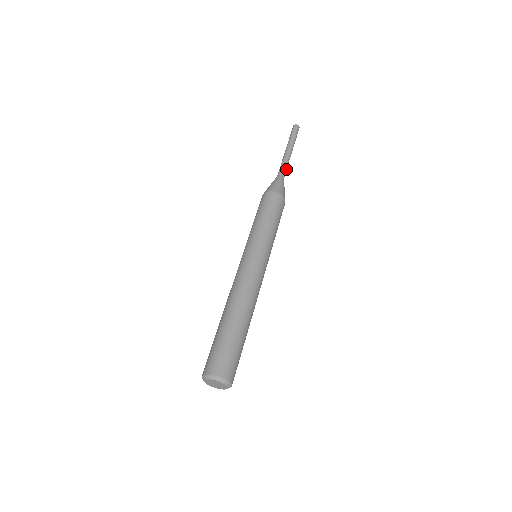
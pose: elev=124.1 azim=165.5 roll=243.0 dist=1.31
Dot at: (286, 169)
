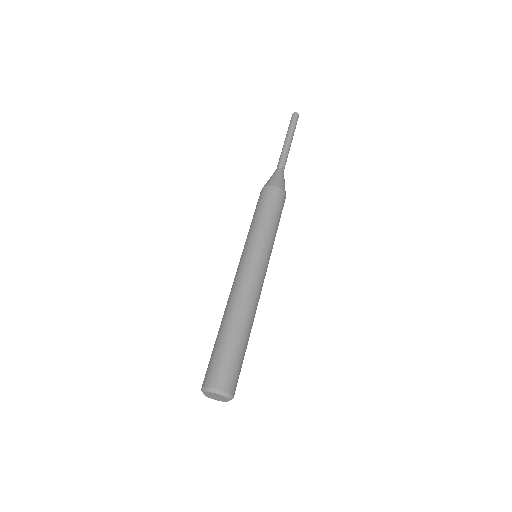
Dot at: (286, 161)
